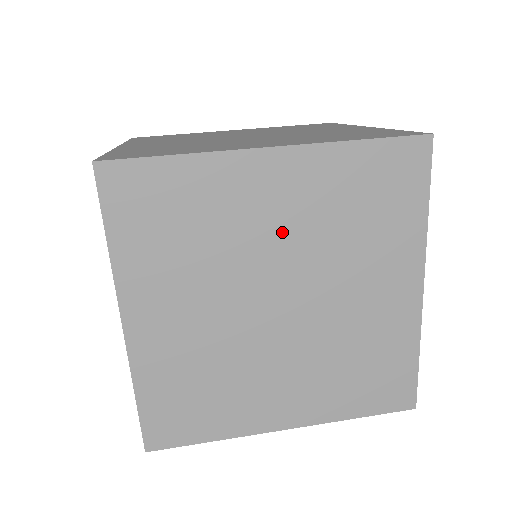
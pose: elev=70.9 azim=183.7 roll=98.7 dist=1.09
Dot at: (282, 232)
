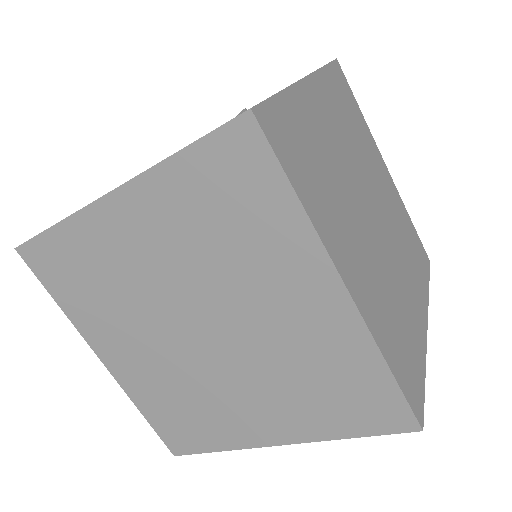
Dot at: (268, 319)
